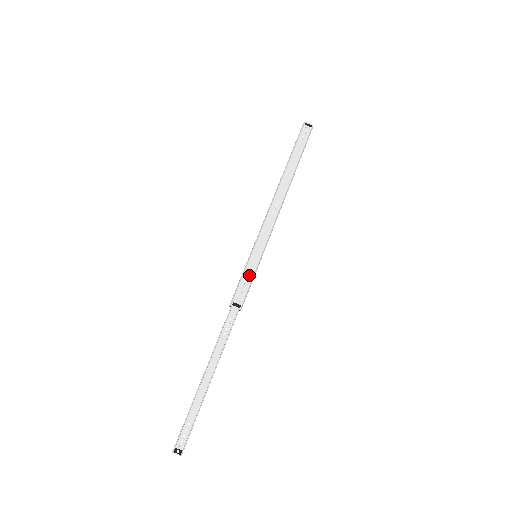
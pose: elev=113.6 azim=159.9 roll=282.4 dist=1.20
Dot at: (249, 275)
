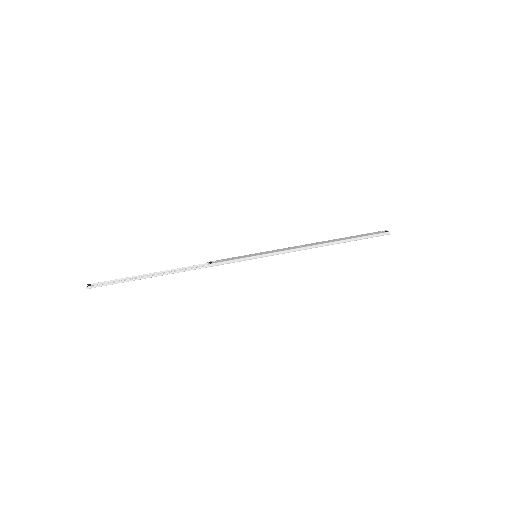
Dot at: (238, 258)
